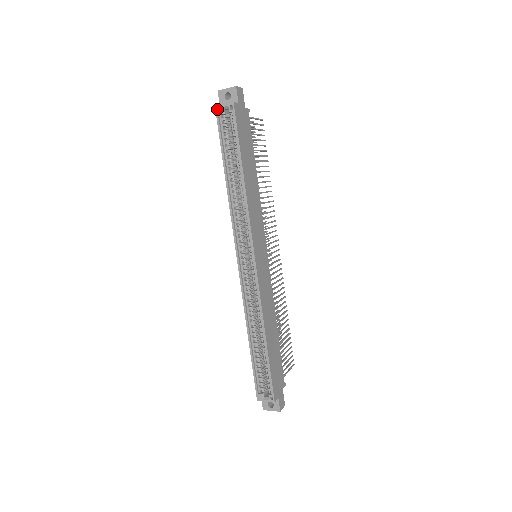
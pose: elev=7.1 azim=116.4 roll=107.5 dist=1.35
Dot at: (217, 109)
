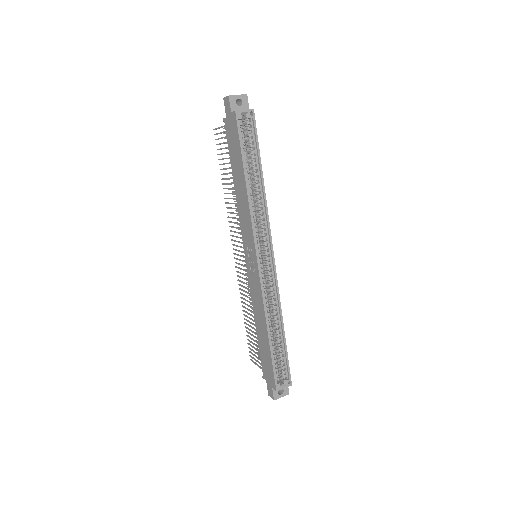
Dot at: (237, 114)
